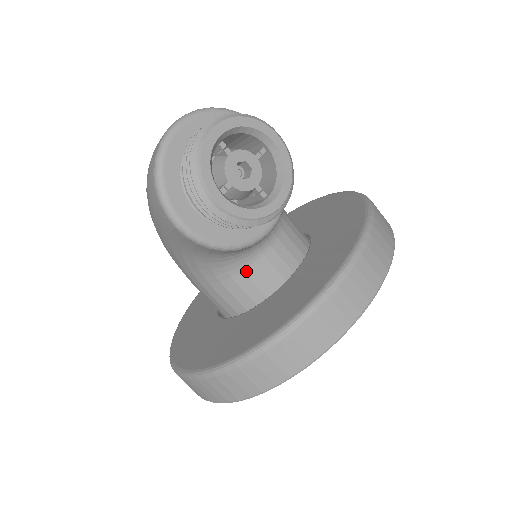
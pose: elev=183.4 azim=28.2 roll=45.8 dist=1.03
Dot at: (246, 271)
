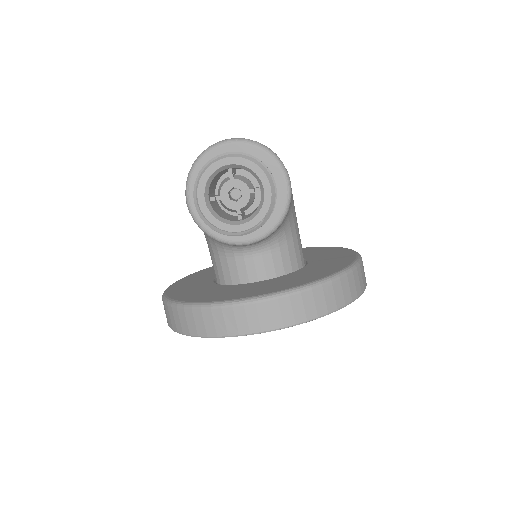
Dot at: (228, 259)
